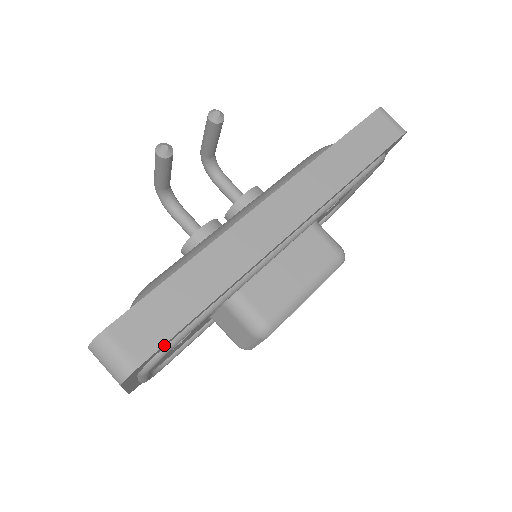
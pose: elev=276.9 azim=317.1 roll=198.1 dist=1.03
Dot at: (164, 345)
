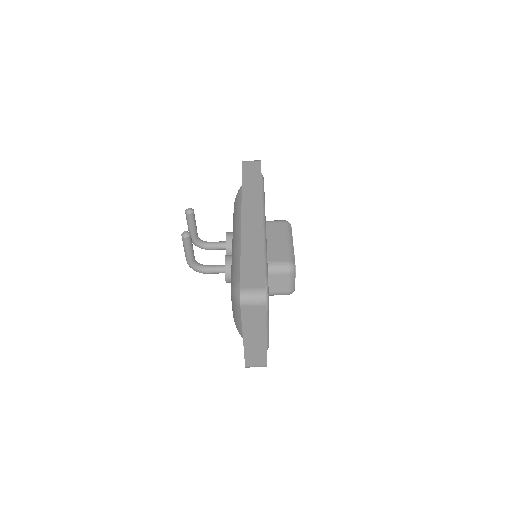
Dot at: occluded
